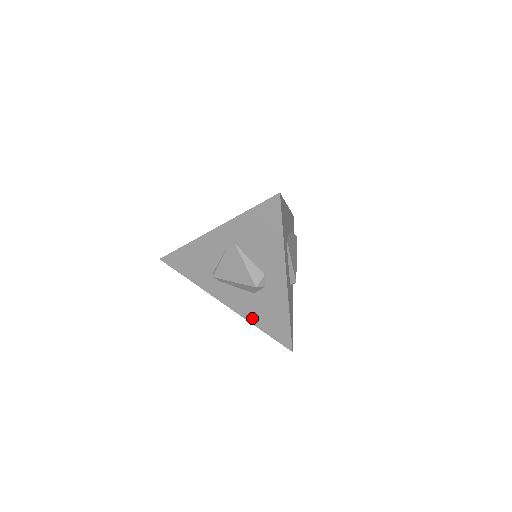
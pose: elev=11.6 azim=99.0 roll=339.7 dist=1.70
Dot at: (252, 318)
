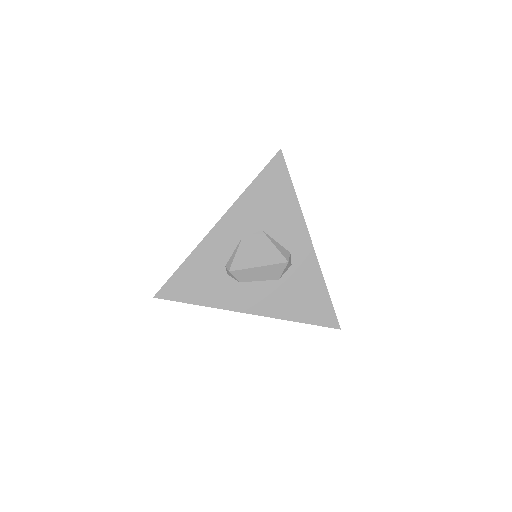
Dot at: occluded
